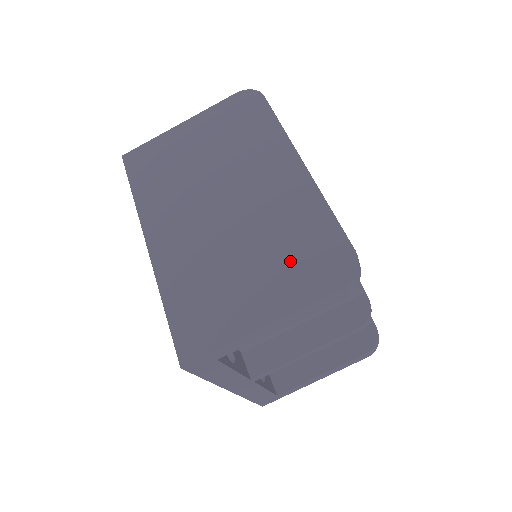
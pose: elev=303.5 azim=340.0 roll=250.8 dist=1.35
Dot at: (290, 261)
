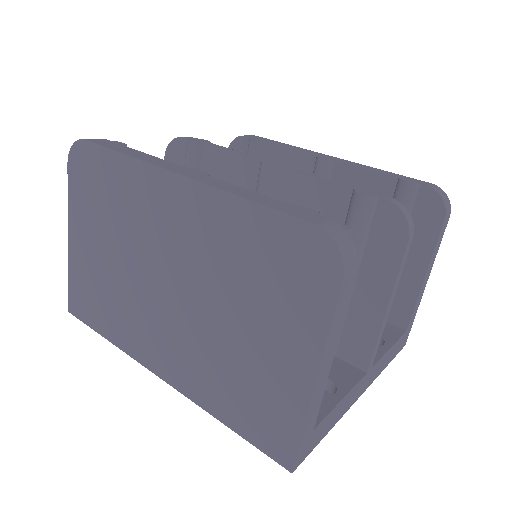
Dot at: (270, 292)
